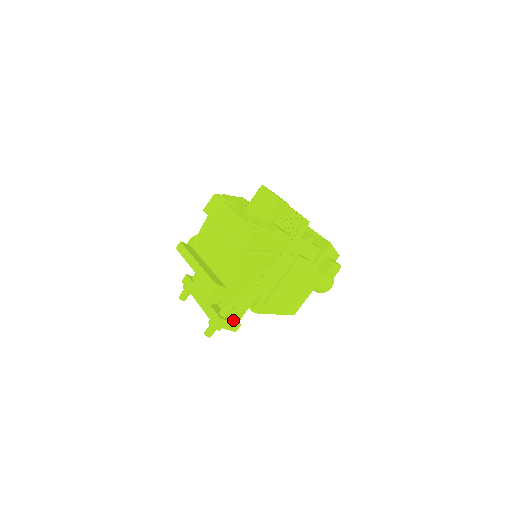
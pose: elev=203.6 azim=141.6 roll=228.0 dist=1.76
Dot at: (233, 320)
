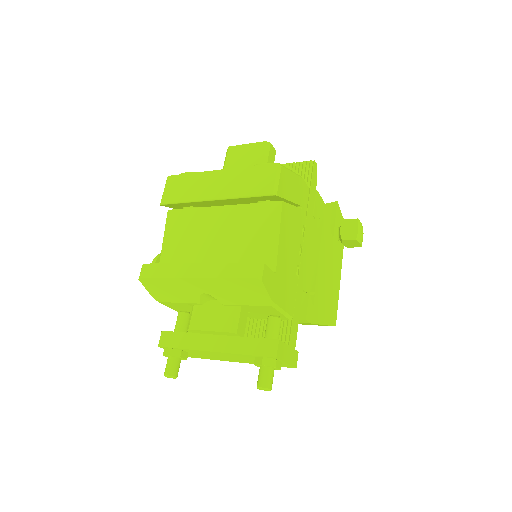
Dot at: (290, 343)
